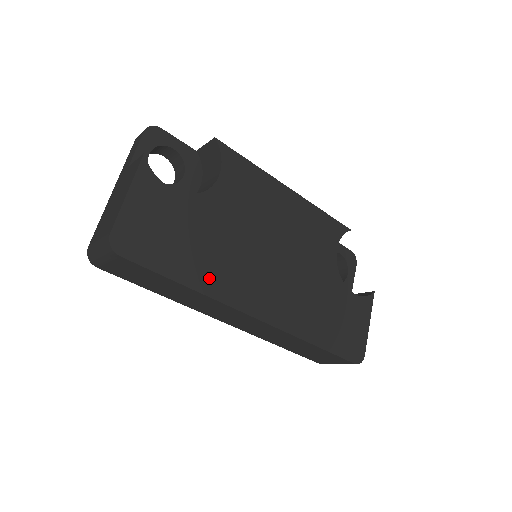
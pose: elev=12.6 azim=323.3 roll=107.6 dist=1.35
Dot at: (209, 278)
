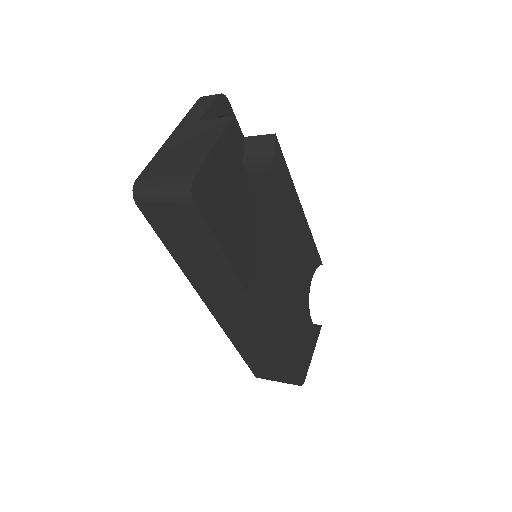
Dot at: (241, 259)
